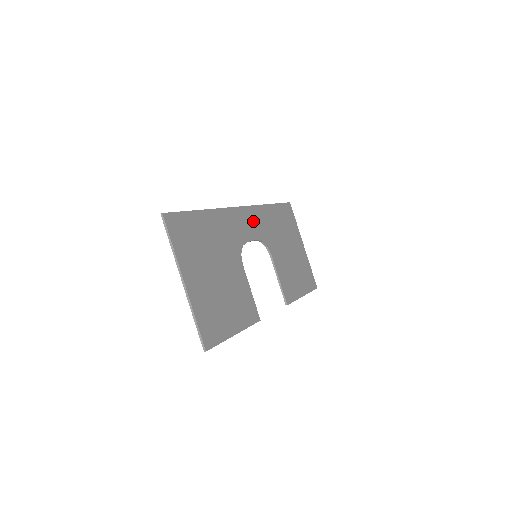
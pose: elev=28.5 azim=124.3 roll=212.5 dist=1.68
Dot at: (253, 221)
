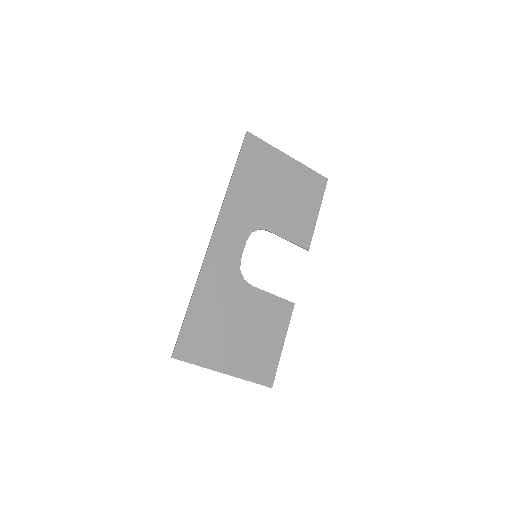
Dot at: (231, 229)
